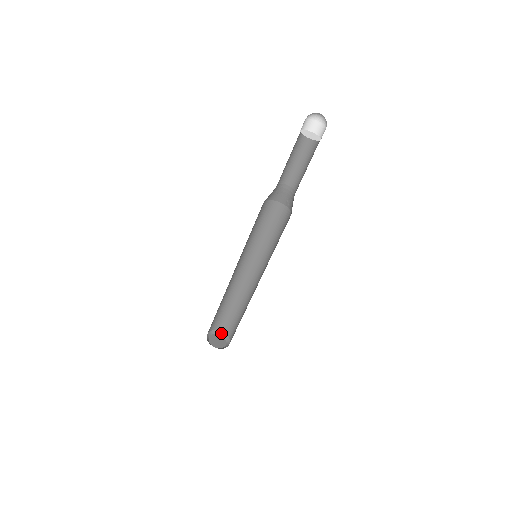
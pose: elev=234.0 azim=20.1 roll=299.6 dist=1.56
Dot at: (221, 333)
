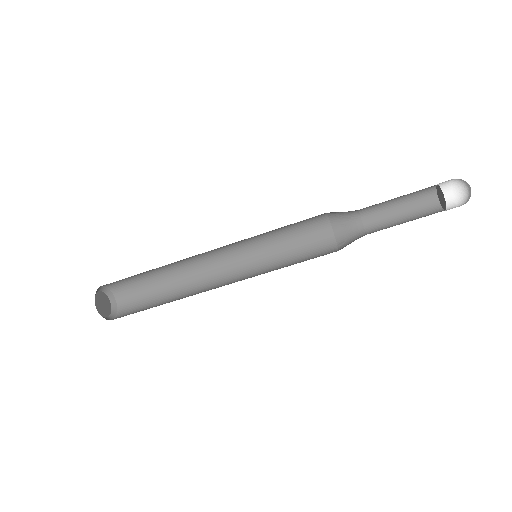
Dot at: (114, 306)
